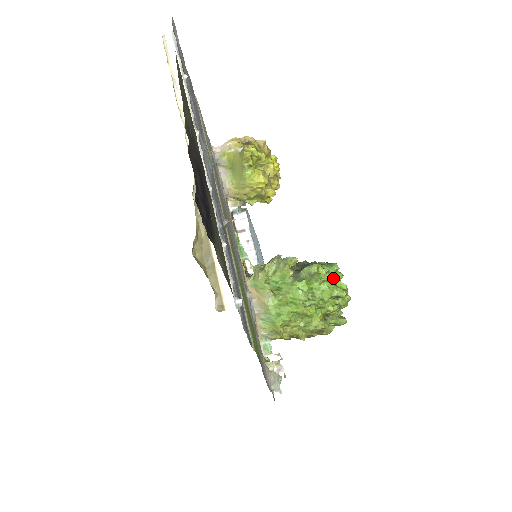
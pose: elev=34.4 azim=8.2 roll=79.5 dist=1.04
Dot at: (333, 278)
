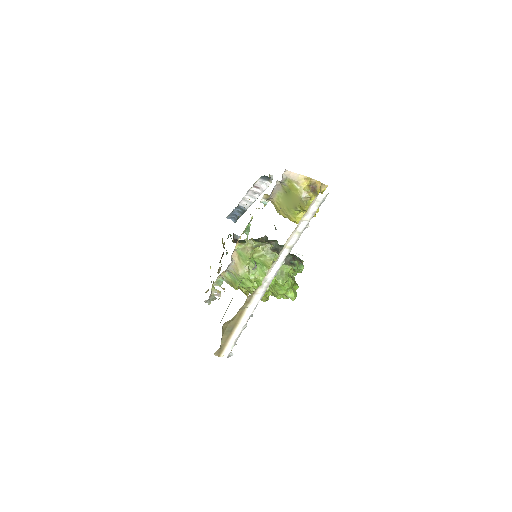
Dot at: occluded
